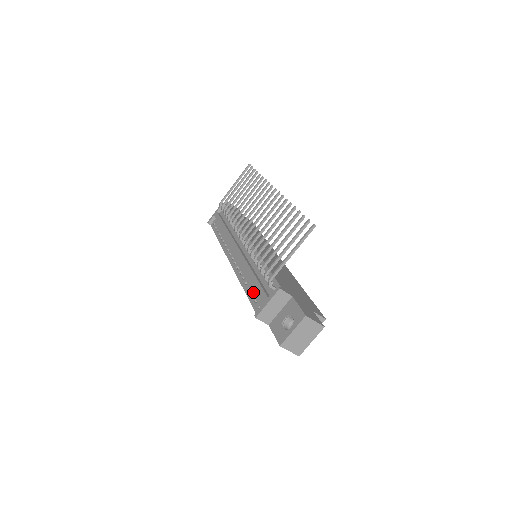
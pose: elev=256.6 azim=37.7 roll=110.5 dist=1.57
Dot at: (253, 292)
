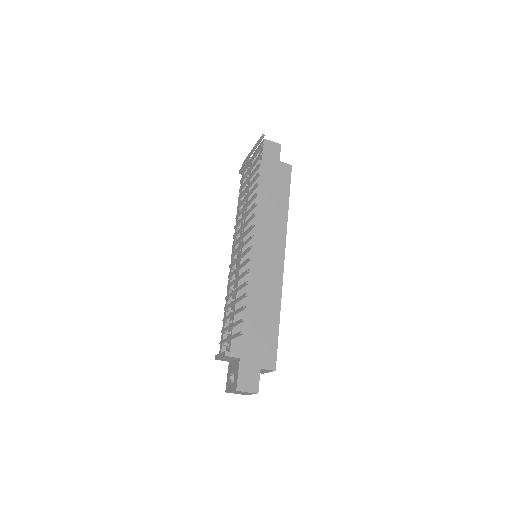
Dot at: occluded
